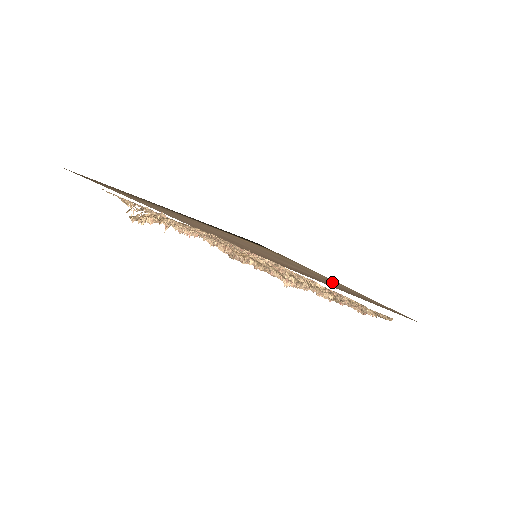
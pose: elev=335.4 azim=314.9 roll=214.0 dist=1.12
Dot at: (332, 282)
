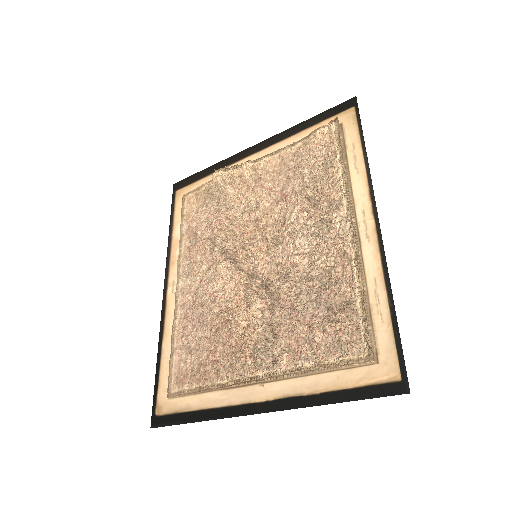
Dot at: occluded
